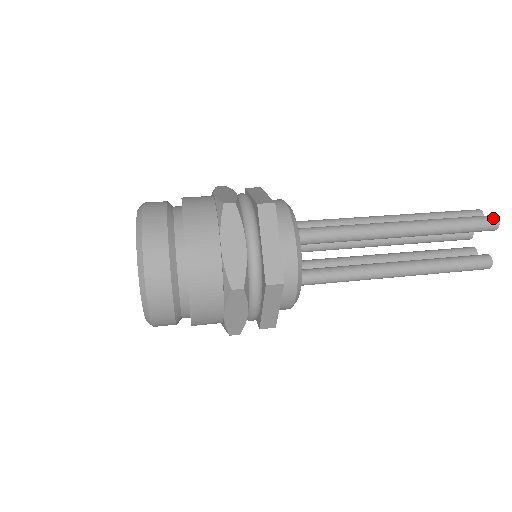
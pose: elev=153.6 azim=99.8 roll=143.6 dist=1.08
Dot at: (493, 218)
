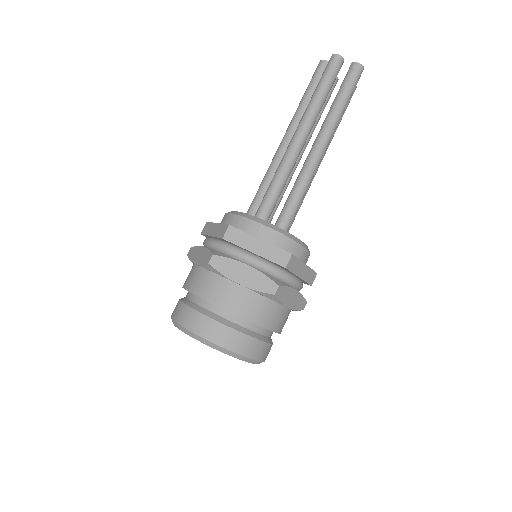
Dot at: (360, 70)
